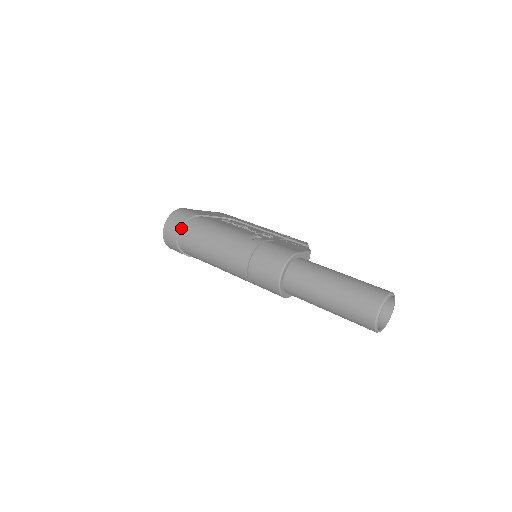
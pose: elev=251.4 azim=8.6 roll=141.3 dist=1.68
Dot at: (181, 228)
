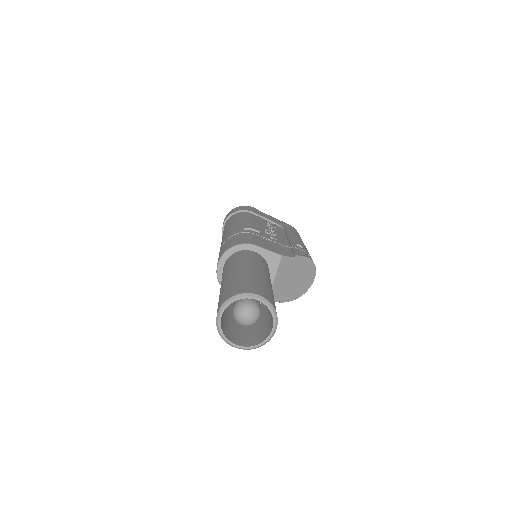
Dot at: (229, 218)
